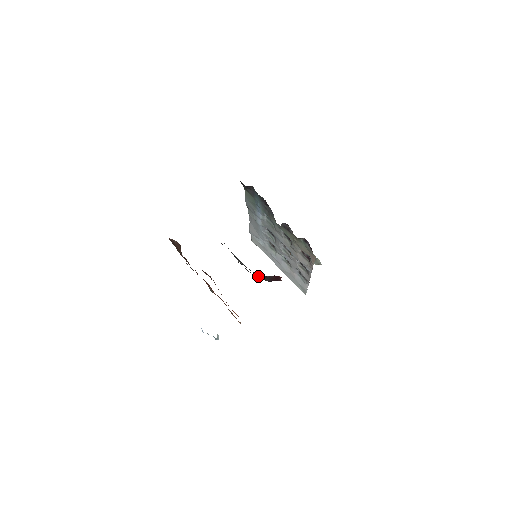
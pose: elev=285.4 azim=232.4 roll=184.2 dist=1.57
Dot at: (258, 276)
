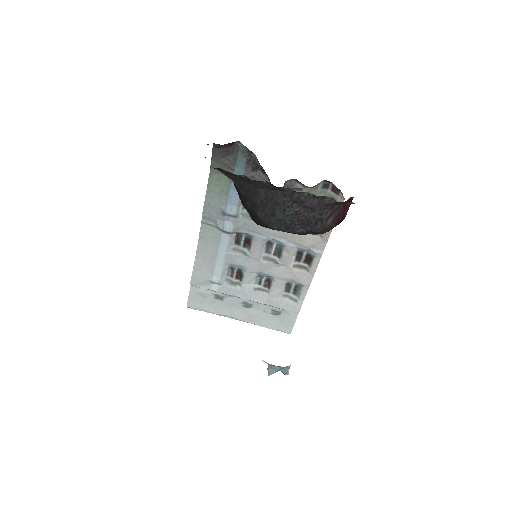
Dot at: (316, 224)
